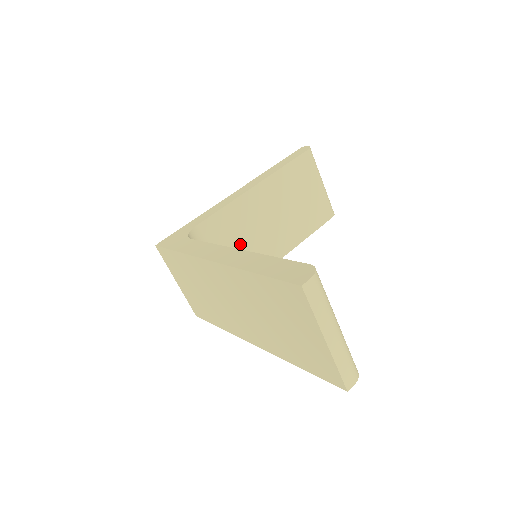
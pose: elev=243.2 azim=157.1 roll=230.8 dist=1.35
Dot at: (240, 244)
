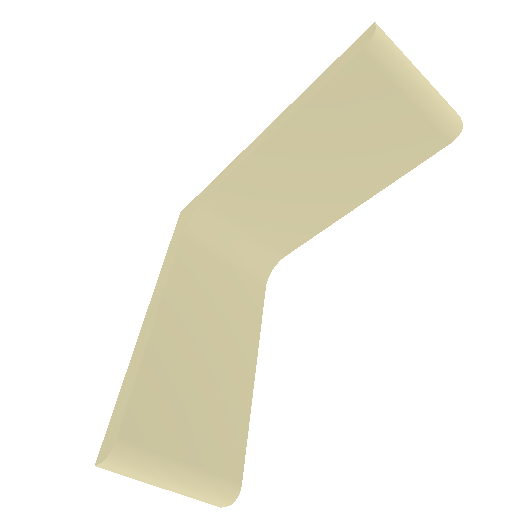
Dot at: (271, 209)
